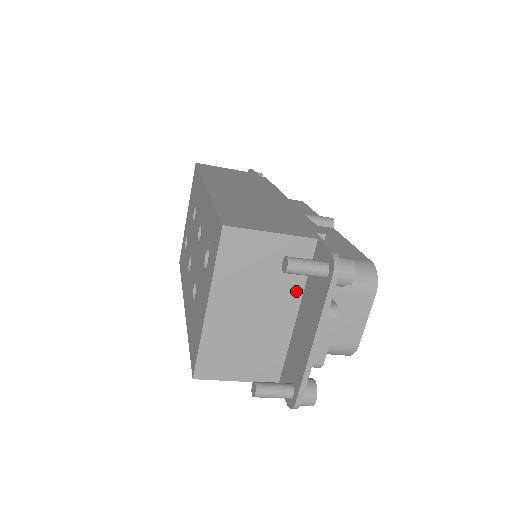
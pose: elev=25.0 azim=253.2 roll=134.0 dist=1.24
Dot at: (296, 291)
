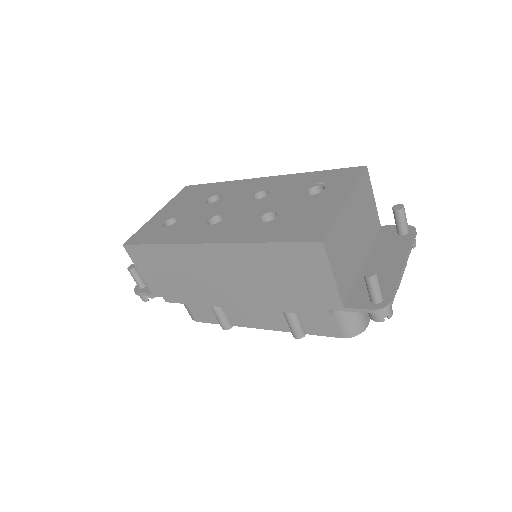
Dot at: (368, 245)
